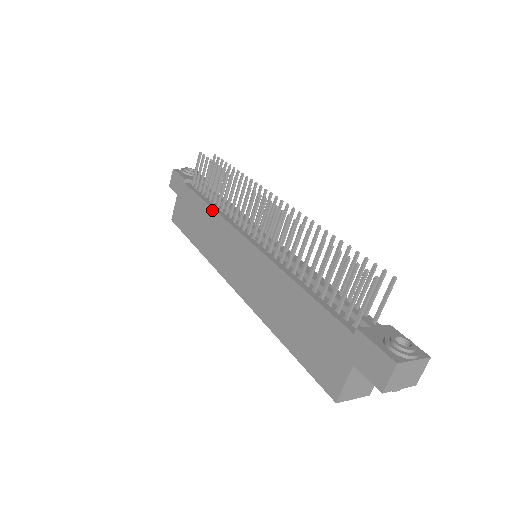
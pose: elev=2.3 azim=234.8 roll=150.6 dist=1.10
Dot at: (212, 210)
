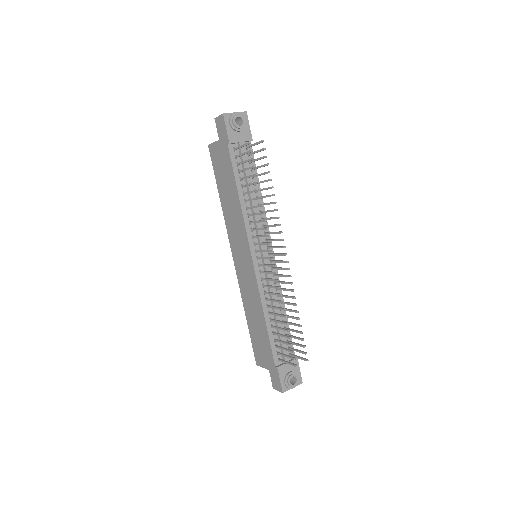
Dot at: (240, 206)
